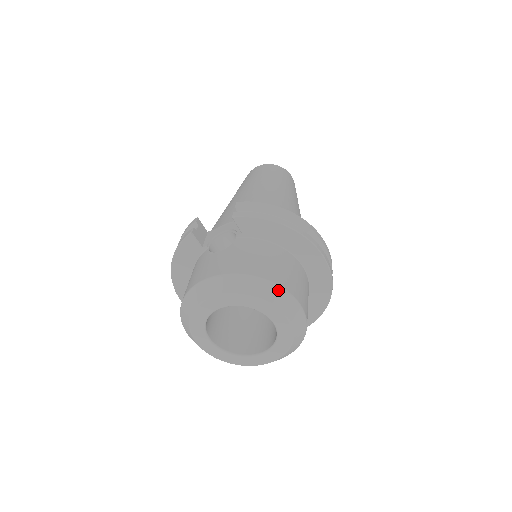
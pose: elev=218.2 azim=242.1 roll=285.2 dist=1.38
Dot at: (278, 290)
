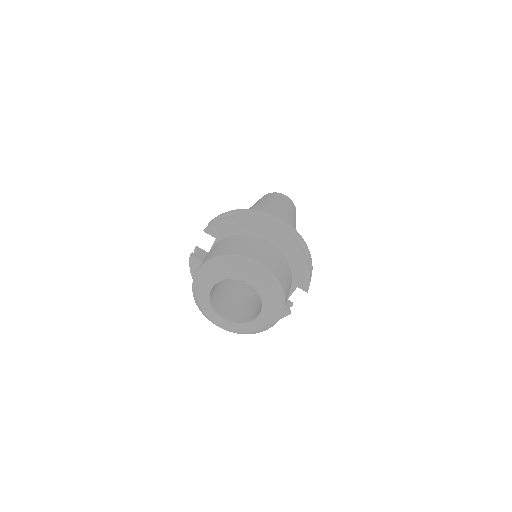
Dot at: (235, 258)
